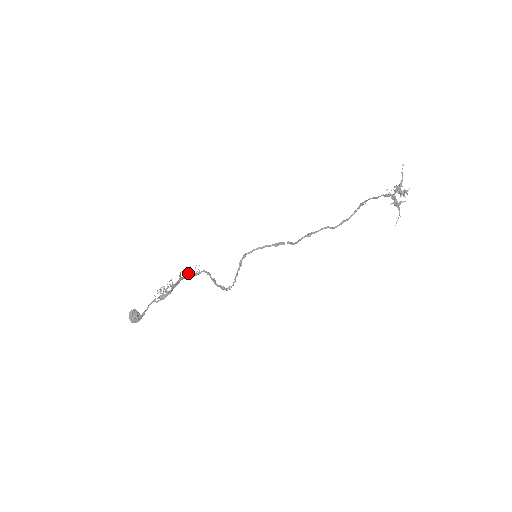
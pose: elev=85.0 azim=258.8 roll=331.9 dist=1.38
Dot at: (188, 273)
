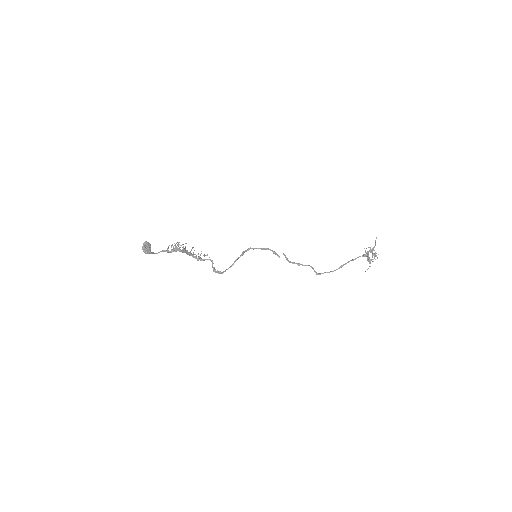
Dot at: occluded
